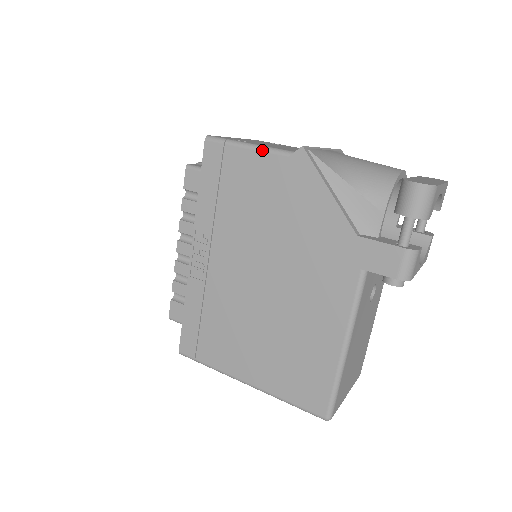
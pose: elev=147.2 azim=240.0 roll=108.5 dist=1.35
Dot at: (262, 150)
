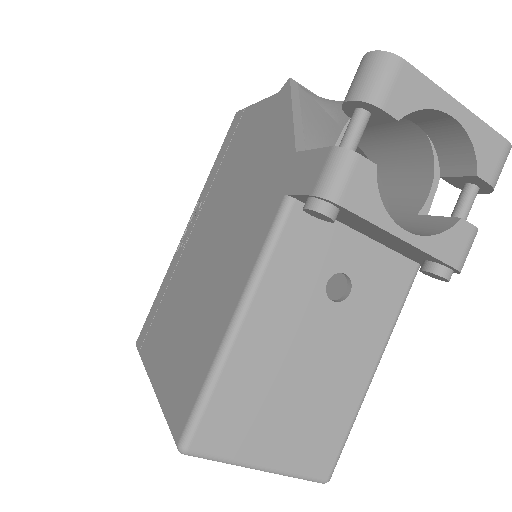
Dot at: (263, 100)
